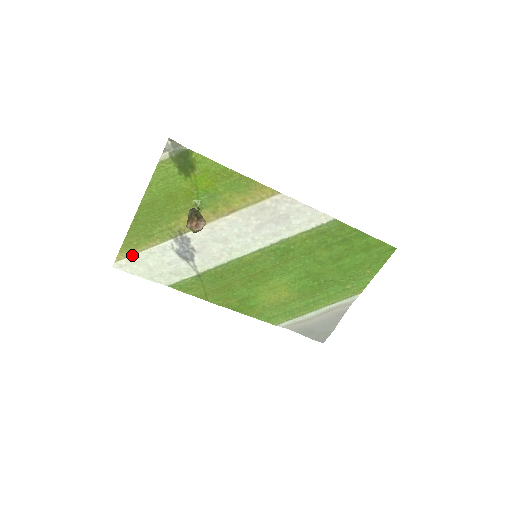
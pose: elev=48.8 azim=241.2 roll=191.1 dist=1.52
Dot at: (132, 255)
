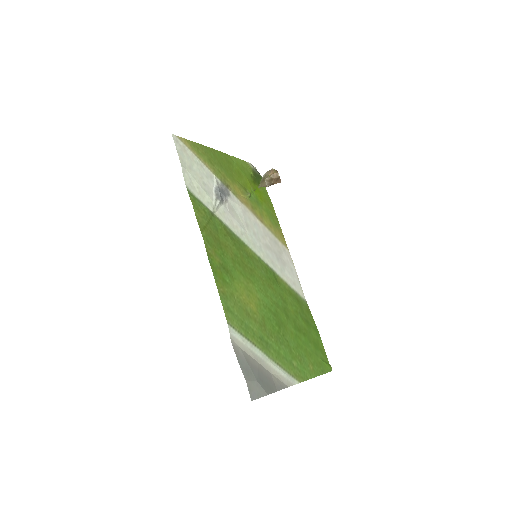
Dot at: (190, 150)
